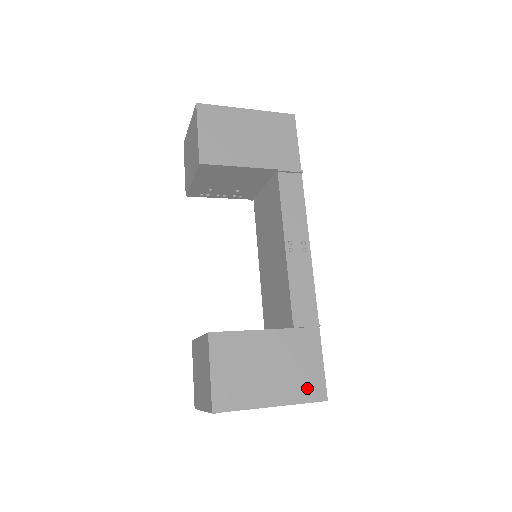
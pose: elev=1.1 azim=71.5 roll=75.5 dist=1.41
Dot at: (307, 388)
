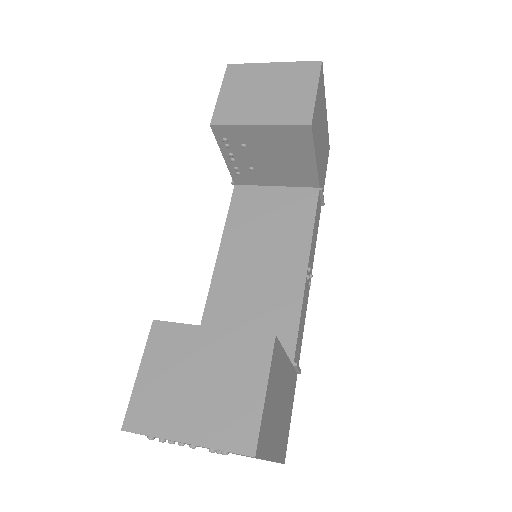
Dot at: (283, 444)
